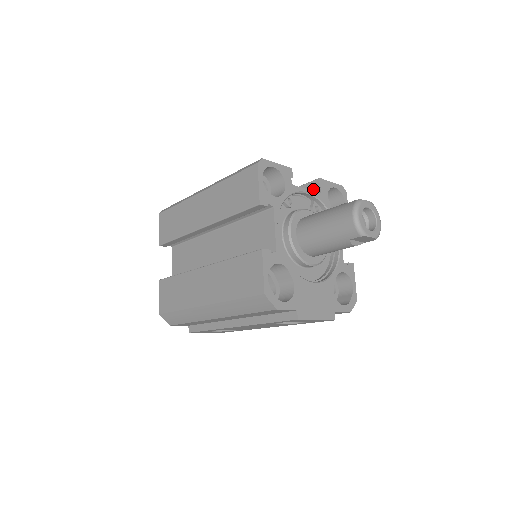
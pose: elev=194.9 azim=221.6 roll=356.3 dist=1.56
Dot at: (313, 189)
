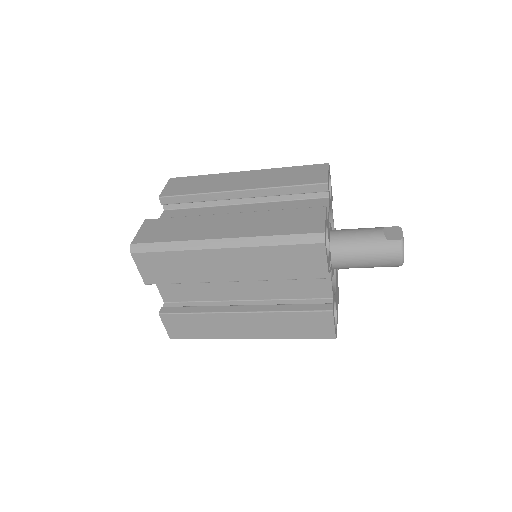
Dot at: (319, 192)
